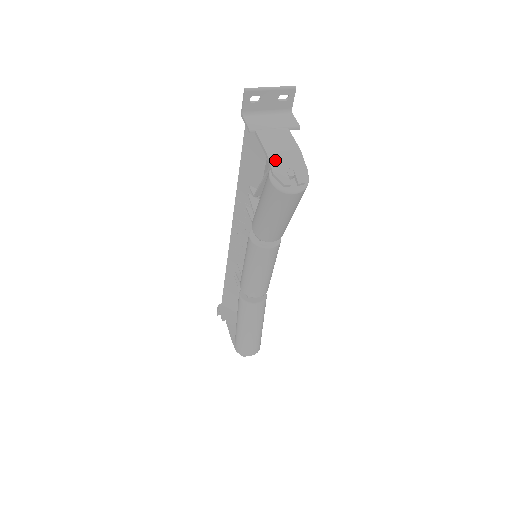
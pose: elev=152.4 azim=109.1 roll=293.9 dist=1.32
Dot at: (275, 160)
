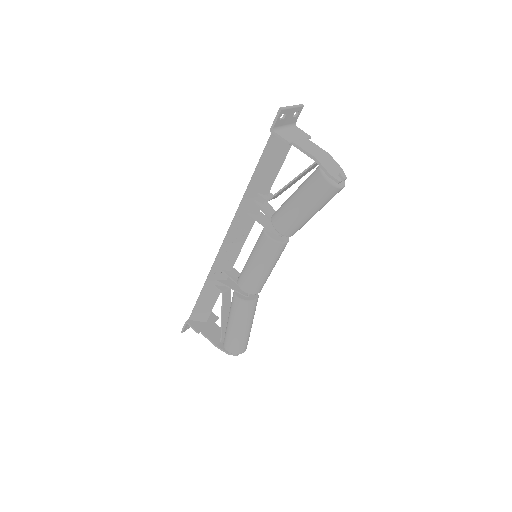
Dot at: (324, 164)
